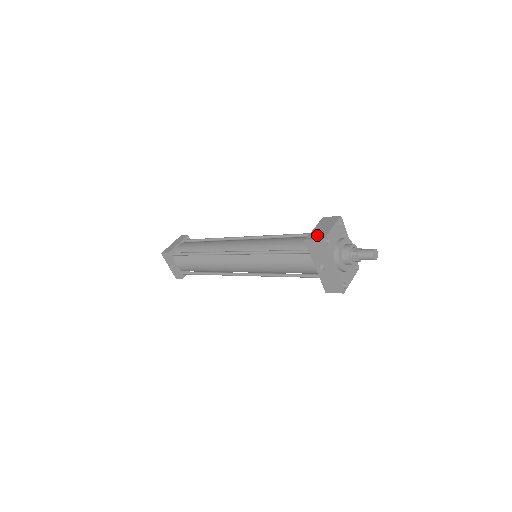
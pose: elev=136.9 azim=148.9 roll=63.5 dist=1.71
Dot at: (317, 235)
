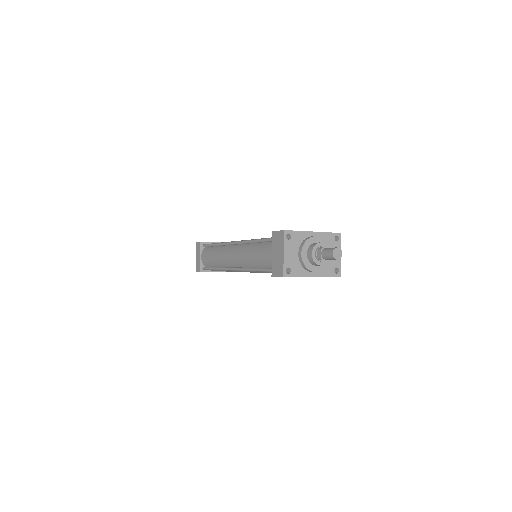
Dot at: (277, 268)
